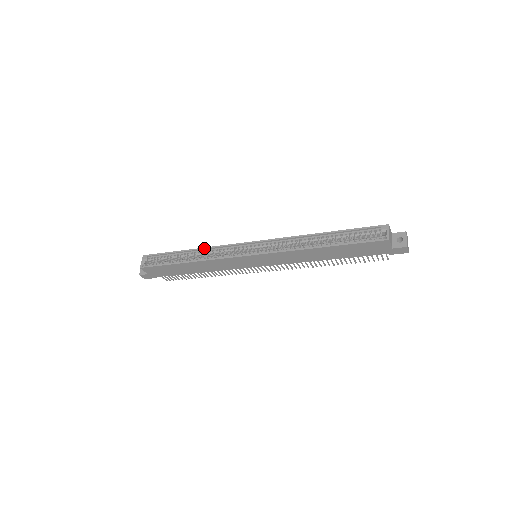
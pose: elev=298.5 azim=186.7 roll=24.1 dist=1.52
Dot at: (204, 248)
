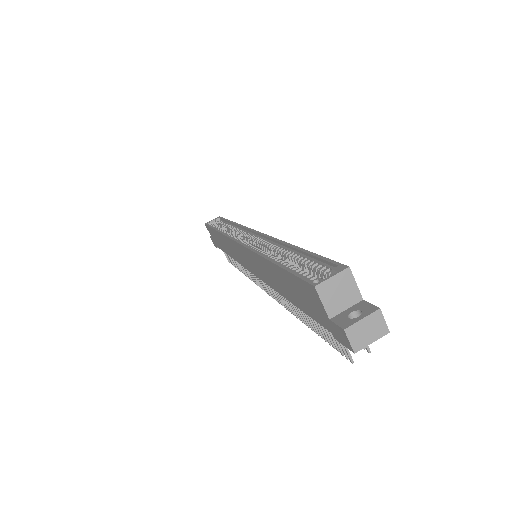
Dot at: (237, 224)
